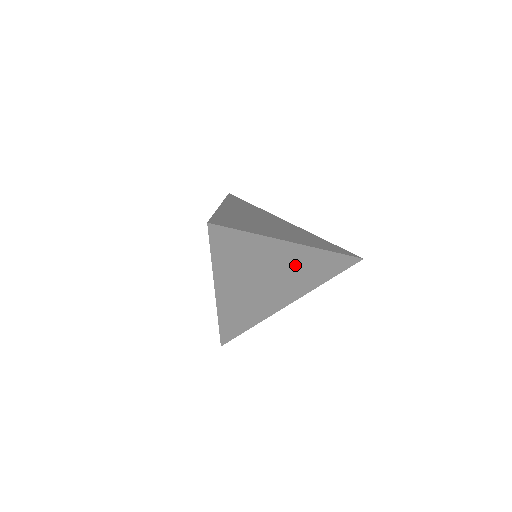
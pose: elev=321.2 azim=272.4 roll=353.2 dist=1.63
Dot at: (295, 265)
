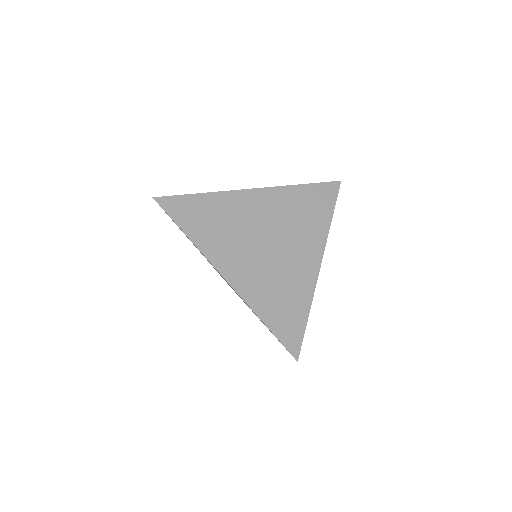
Dot at: occluded
